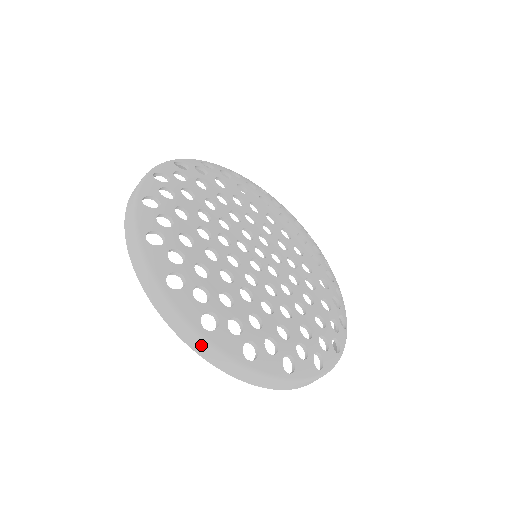
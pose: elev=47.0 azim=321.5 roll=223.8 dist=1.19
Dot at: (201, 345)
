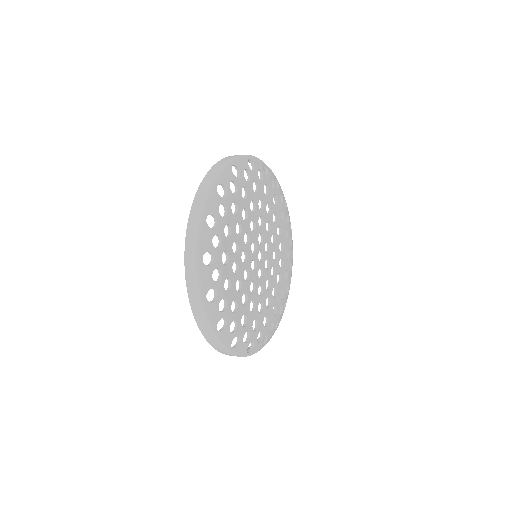
Dot at: occluded
